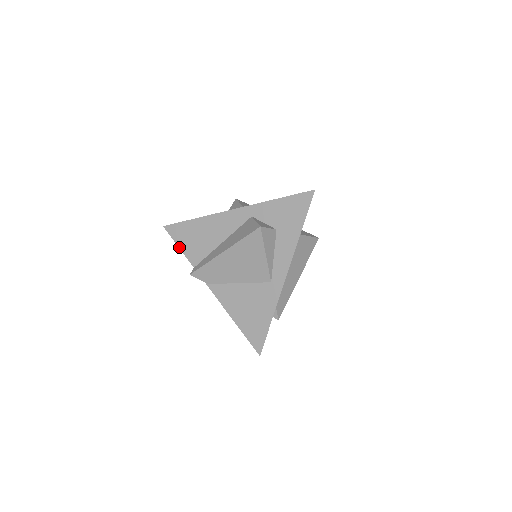
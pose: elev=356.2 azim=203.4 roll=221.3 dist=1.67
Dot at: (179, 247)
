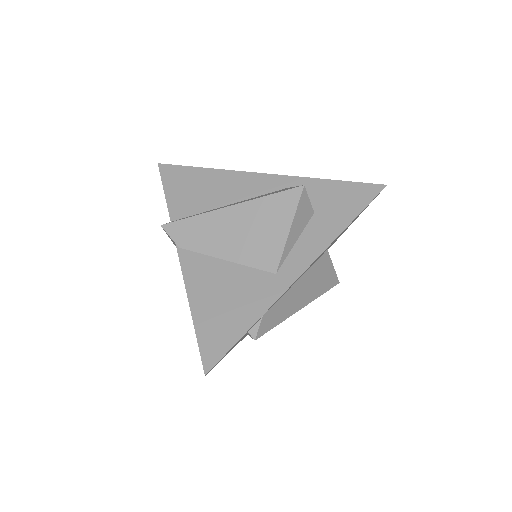
Dot at: (165, 192)
